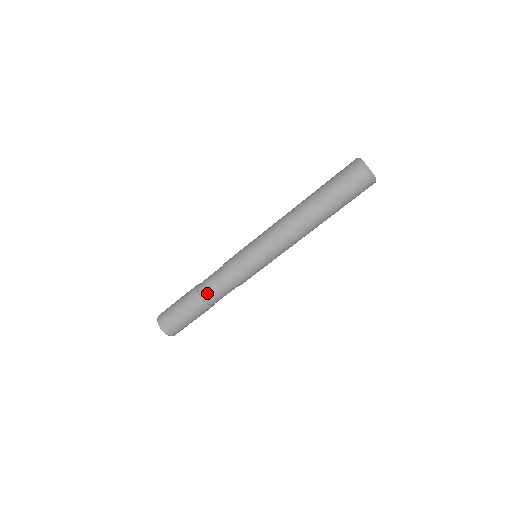
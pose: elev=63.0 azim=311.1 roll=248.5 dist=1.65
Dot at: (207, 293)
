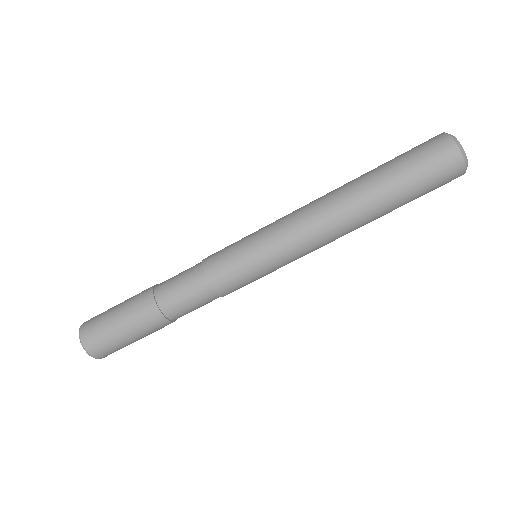
Dot at: (176, 312)
